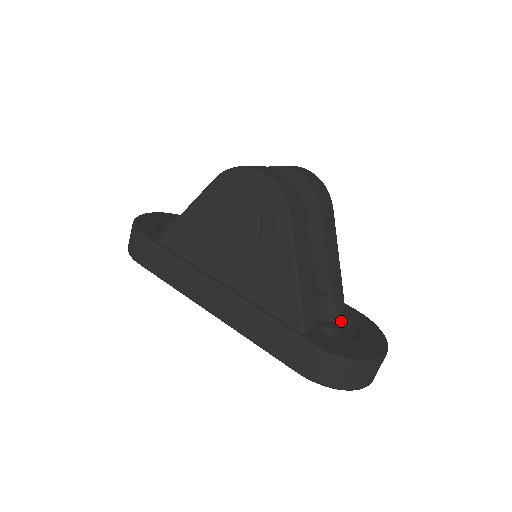
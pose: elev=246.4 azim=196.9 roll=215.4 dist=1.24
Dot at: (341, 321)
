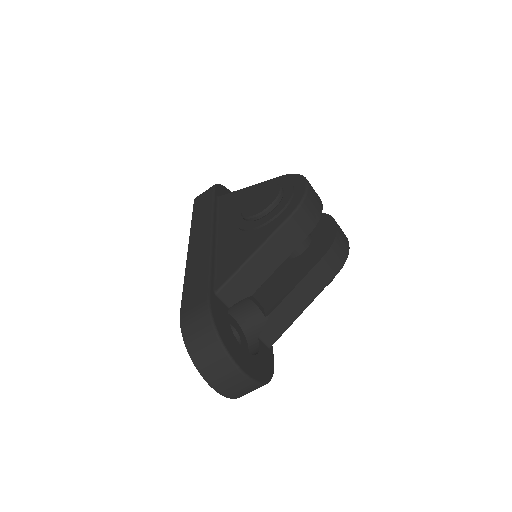
Dot at: (253, 346)
